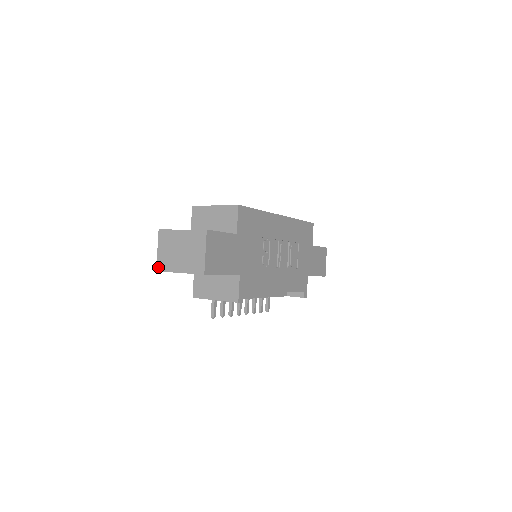
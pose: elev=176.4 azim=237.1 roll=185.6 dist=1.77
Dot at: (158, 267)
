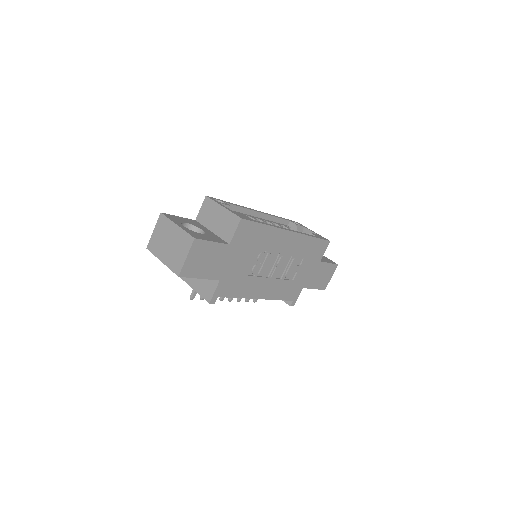
Dot at: (149, 246)
